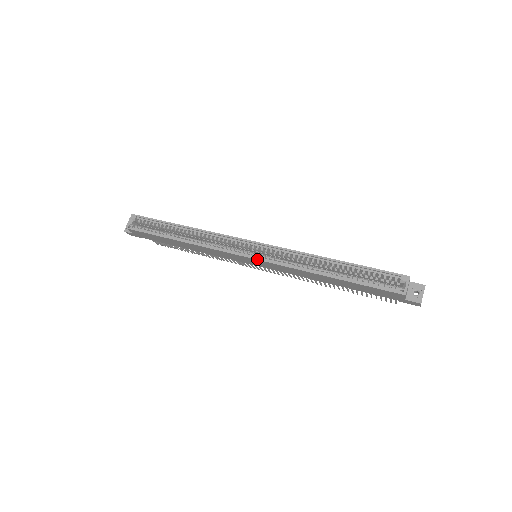
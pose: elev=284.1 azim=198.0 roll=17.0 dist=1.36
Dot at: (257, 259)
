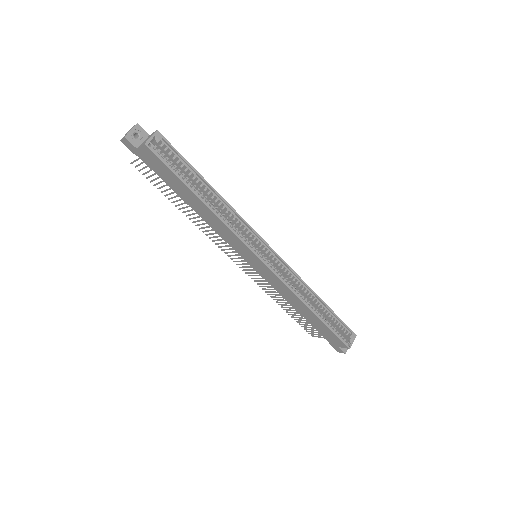
Dot at: (269, 267)
